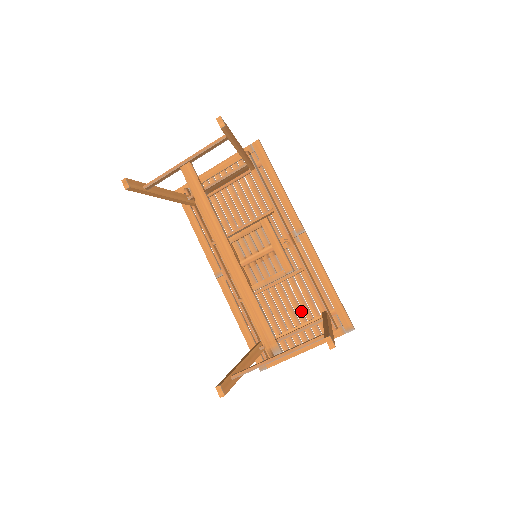
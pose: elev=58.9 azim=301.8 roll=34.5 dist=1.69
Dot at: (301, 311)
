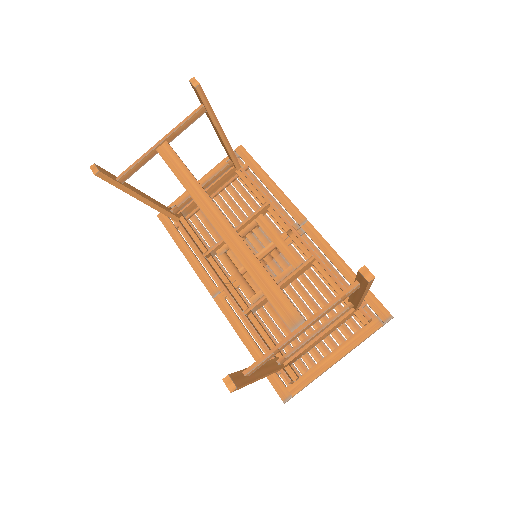
Dot at: occluded
